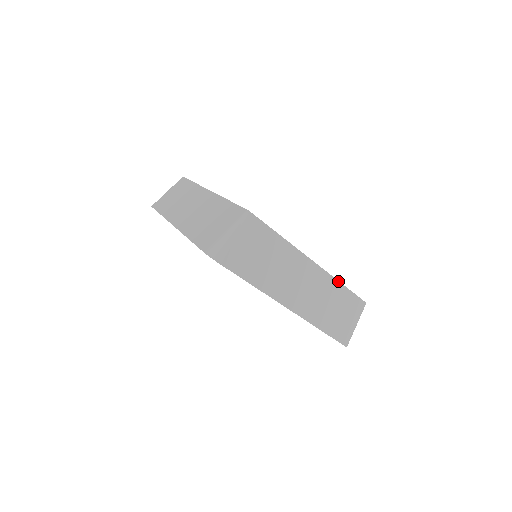
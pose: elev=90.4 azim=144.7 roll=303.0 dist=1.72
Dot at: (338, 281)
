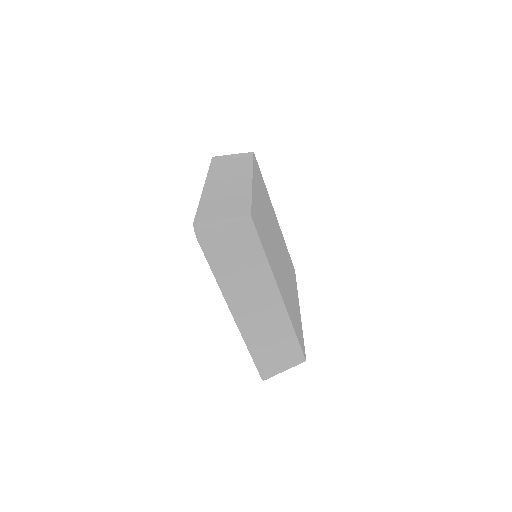
Dot at: (297, 292)
